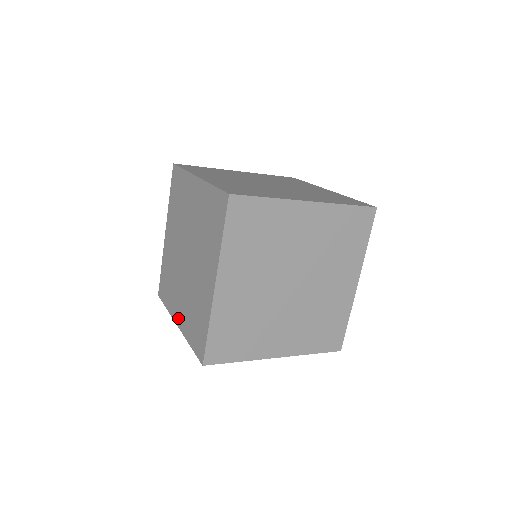
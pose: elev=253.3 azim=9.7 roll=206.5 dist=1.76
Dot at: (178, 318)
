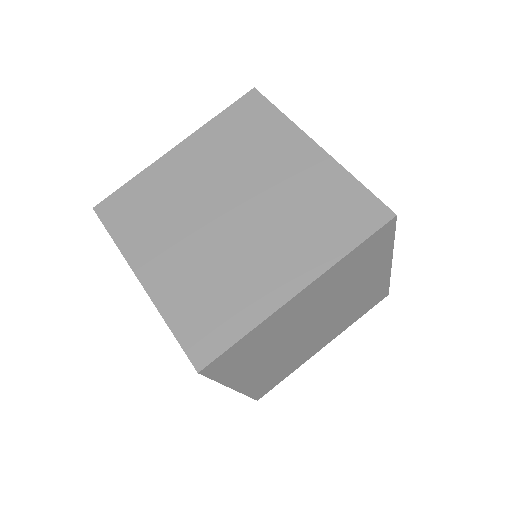
Dot at: occluded
